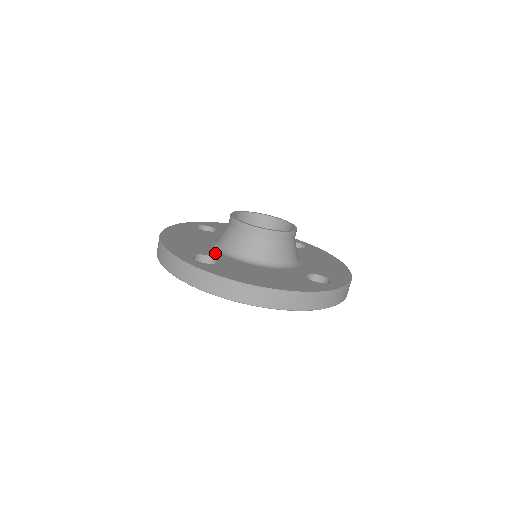
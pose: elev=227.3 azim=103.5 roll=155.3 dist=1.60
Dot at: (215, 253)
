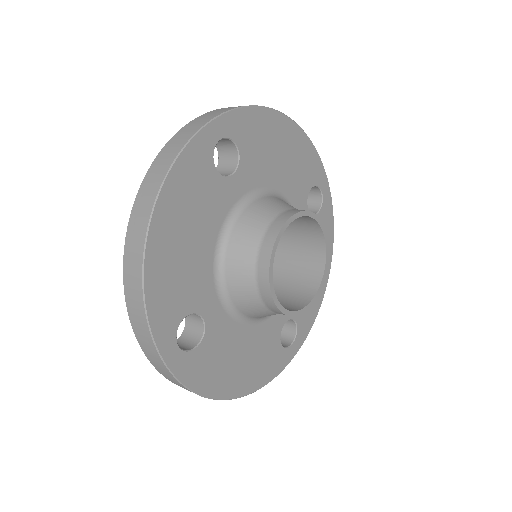
Dot at: (209, 298)
